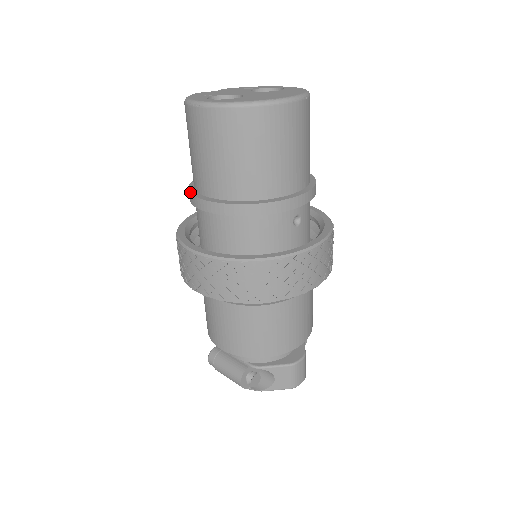
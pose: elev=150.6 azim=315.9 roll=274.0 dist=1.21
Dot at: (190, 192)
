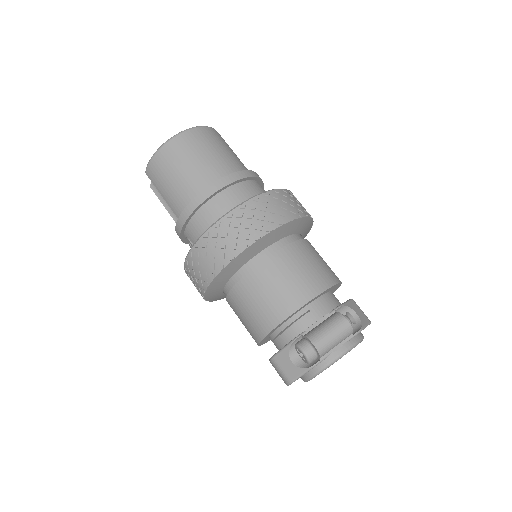
Dot at: (197, 194)
